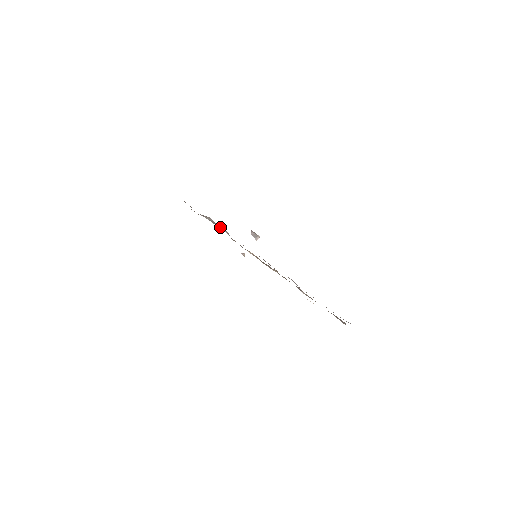
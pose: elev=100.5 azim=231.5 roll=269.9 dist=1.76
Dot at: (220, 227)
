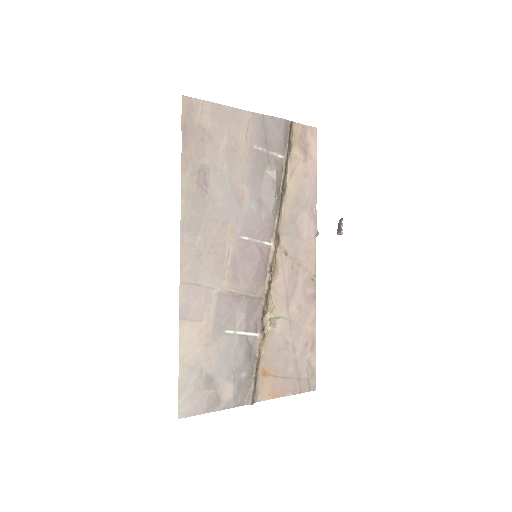
Dot at: (267, 192)
